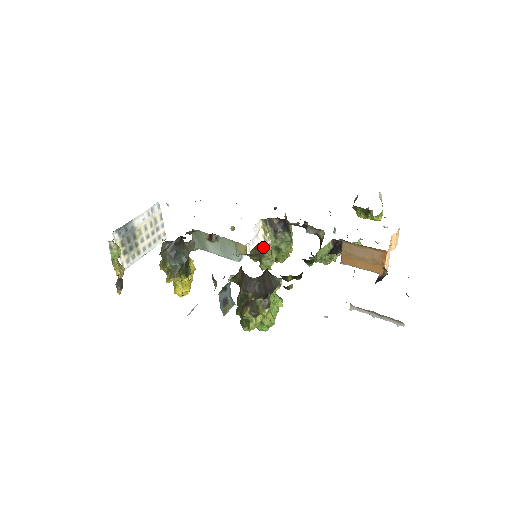
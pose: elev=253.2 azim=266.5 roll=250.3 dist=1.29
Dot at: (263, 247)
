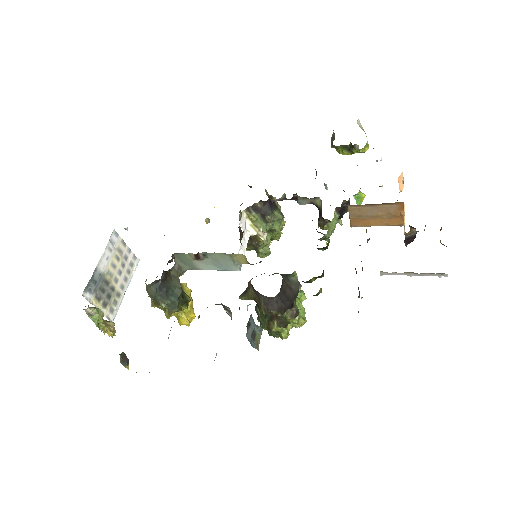
Dot at: (256, 237)
